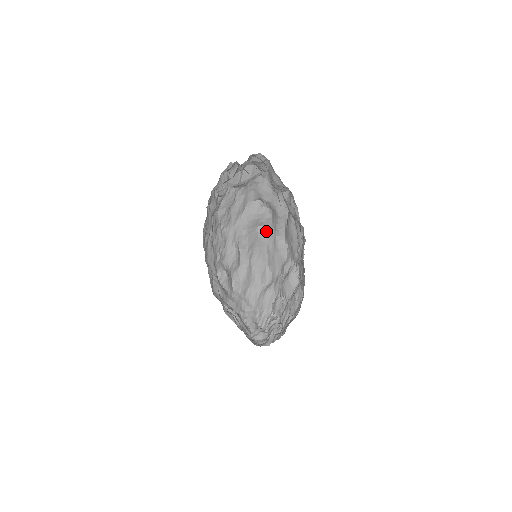
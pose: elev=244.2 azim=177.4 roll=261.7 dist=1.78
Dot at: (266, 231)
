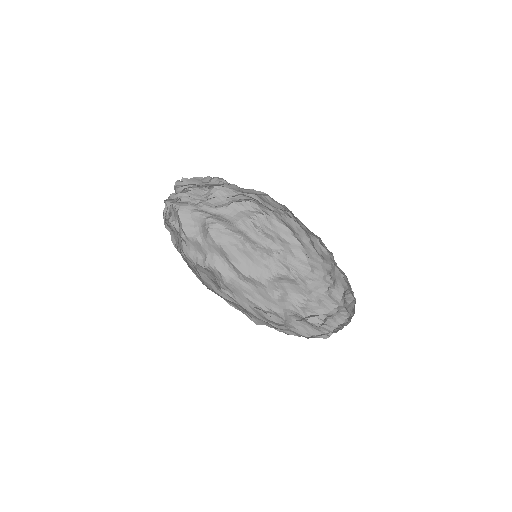
Dot at: (229, 286)
